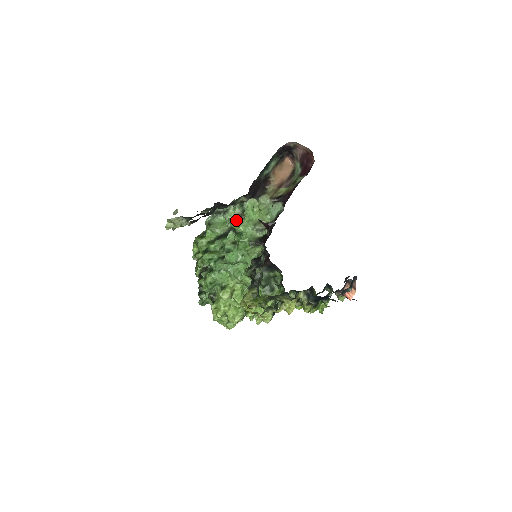
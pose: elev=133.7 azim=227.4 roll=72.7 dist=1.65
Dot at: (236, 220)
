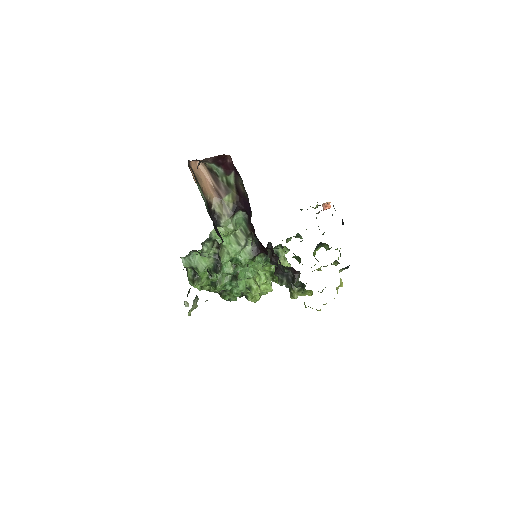
Dot at: (213, 249)
